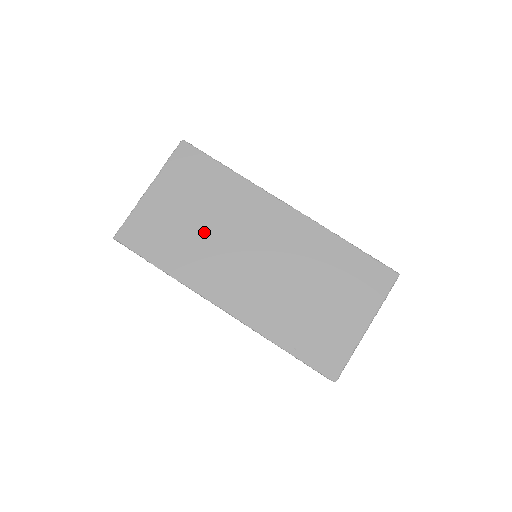
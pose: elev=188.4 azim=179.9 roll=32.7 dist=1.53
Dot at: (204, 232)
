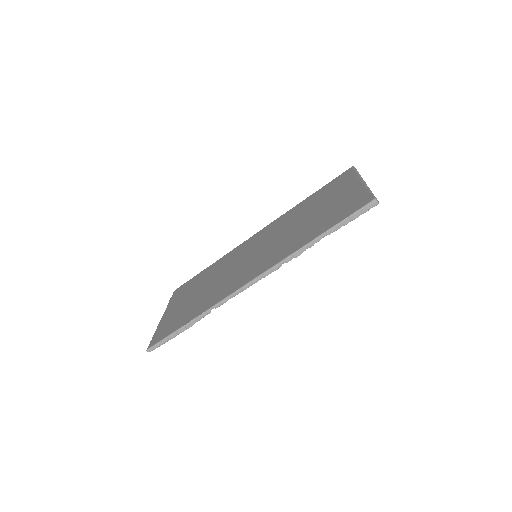
Dot at: (211, 286)
